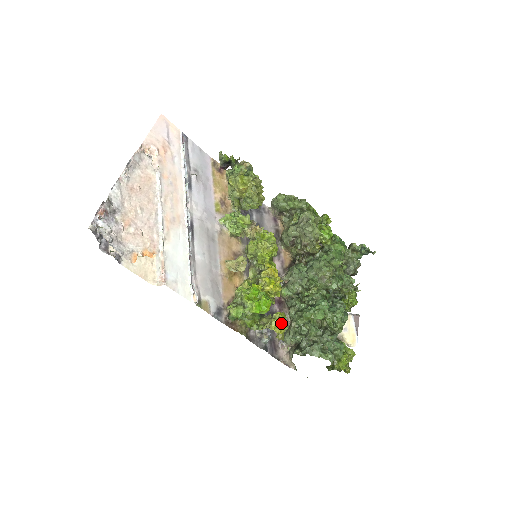
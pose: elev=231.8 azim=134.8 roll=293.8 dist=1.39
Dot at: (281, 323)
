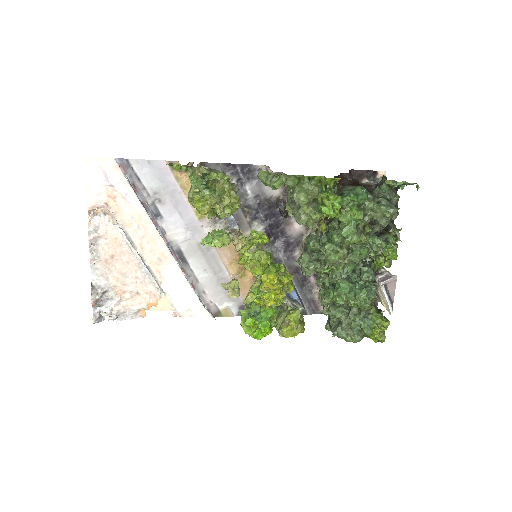
Dot at: (292, 329)
